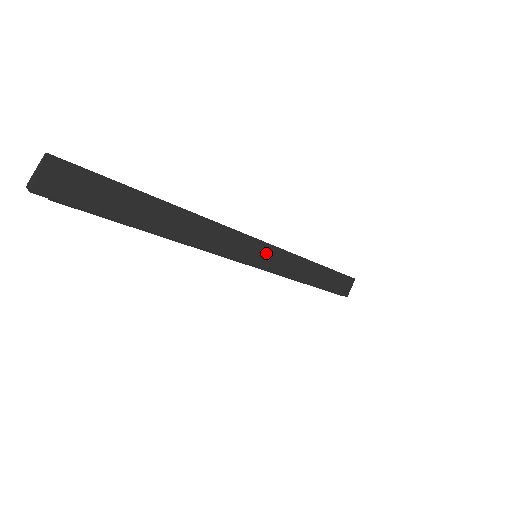
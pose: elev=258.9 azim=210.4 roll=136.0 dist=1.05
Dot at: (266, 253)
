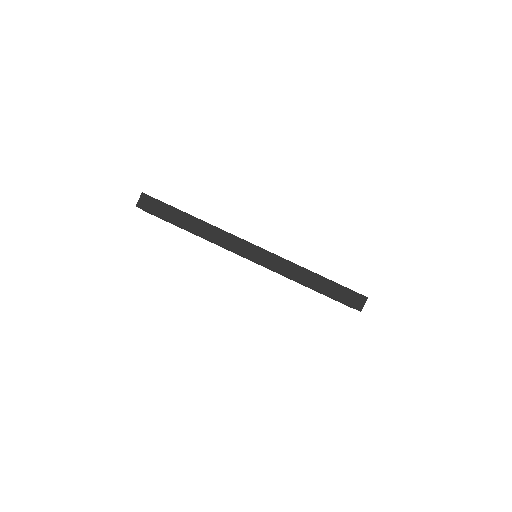
Dot at: (262, 255)
